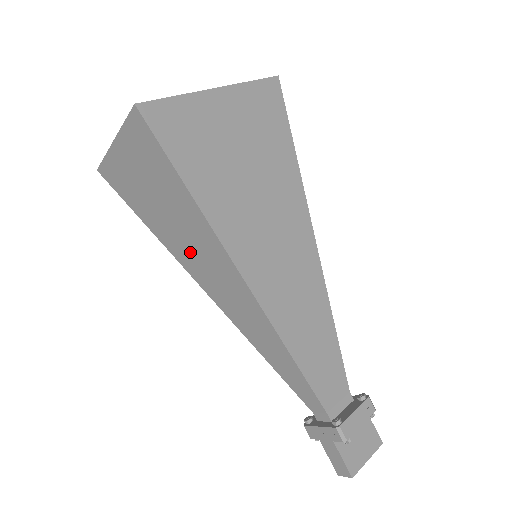
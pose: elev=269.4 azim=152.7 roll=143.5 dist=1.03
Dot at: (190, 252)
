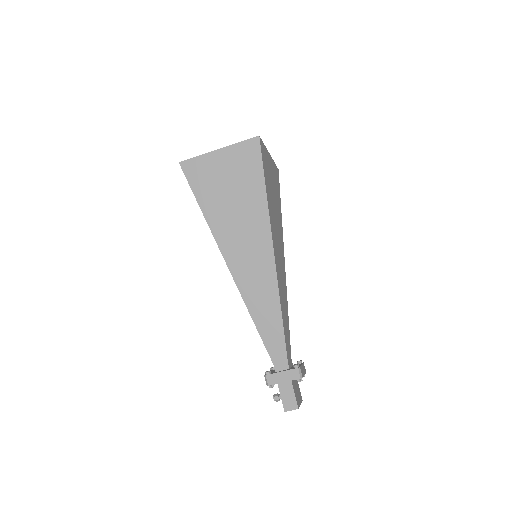
Dot at: (235, 233)
